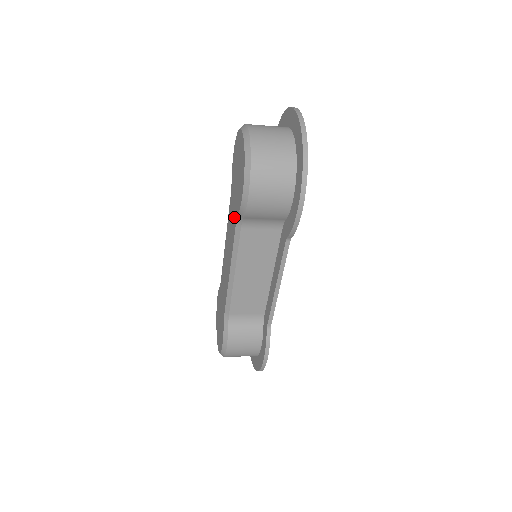
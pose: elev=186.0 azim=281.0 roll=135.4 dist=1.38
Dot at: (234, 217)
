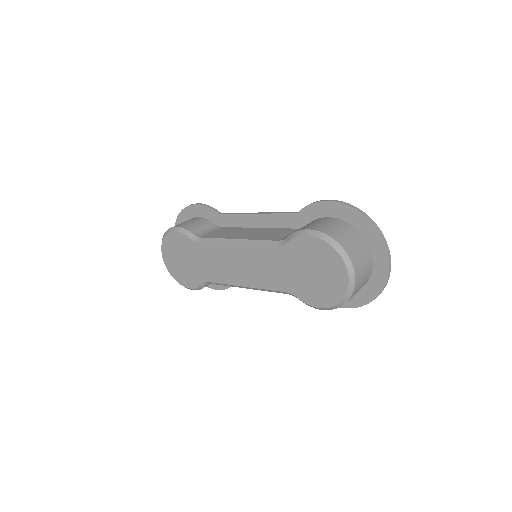
Dot at: (283, 281)
